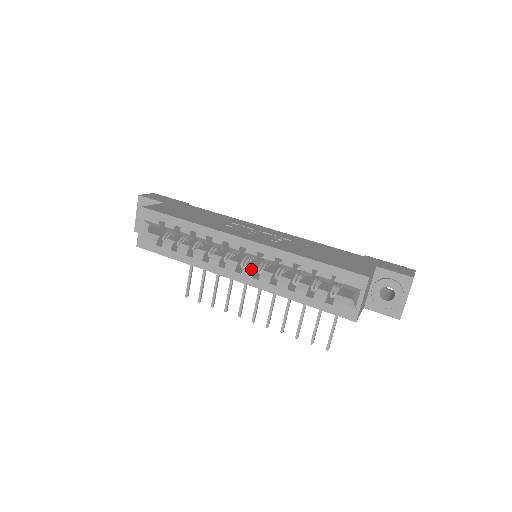
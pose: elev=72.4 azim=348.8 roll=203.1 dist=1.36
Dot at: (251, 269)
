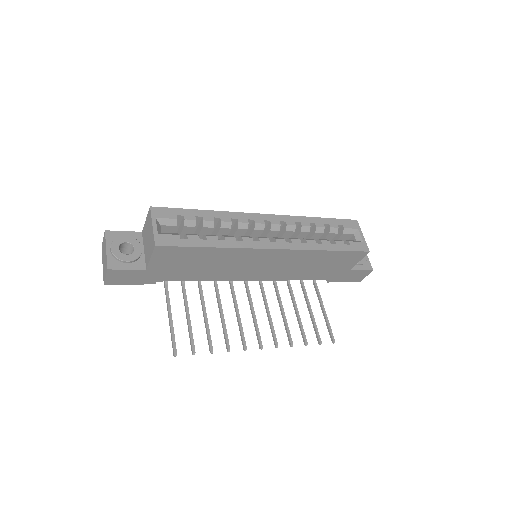
Dot at: (280, 238)
